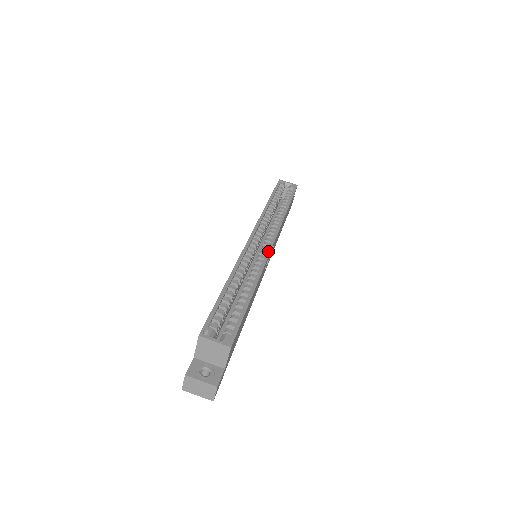
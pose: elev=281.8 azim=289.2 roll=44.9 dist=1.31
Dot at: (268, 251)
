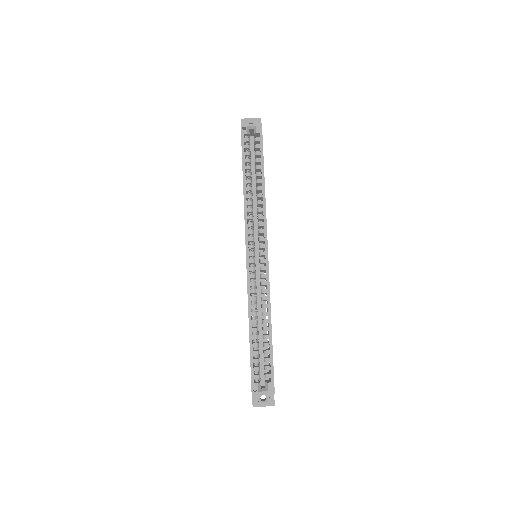
Dot at: (267, 269)
